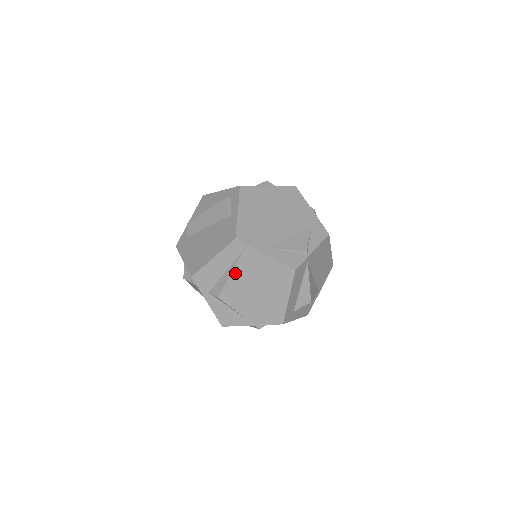
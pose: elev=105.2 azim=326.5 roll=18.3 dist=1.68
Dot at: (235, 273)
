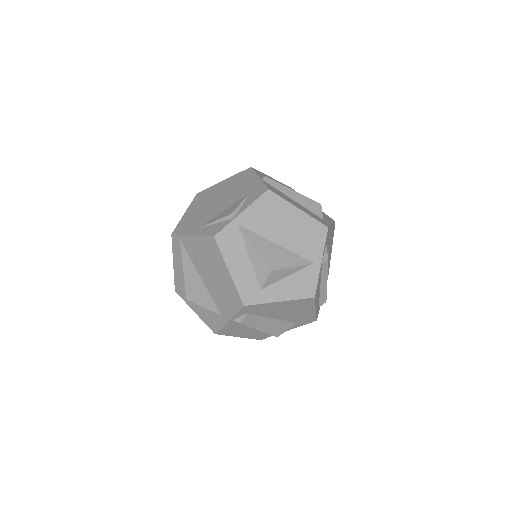
Dot at: (186, 268)
